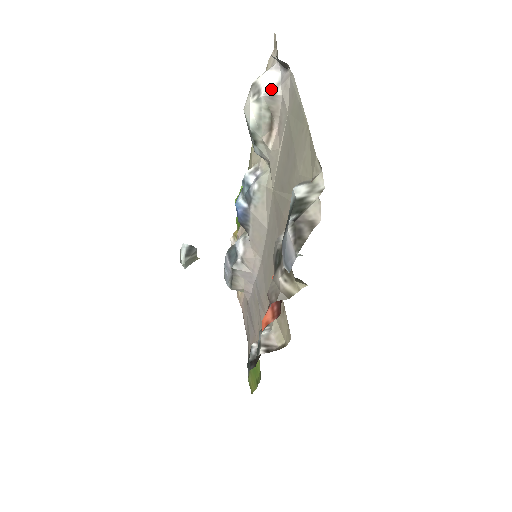
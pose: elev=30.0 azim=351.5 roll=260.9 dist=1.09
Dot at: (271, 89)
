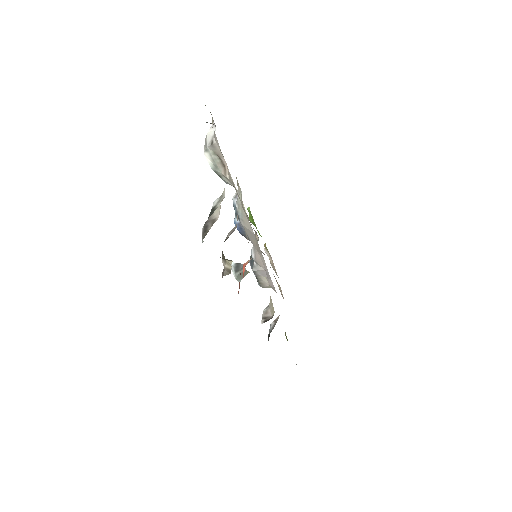
Dot at: (210, 141)
